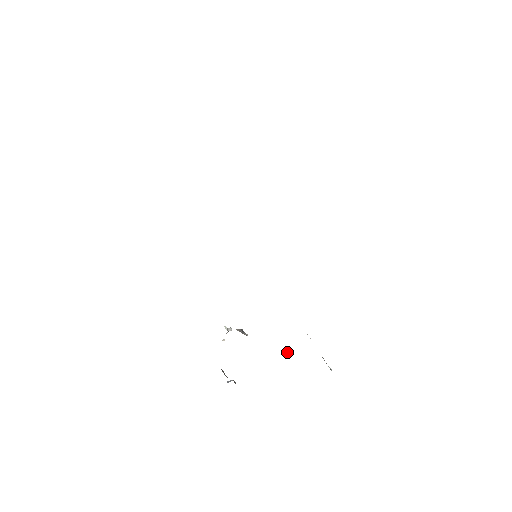
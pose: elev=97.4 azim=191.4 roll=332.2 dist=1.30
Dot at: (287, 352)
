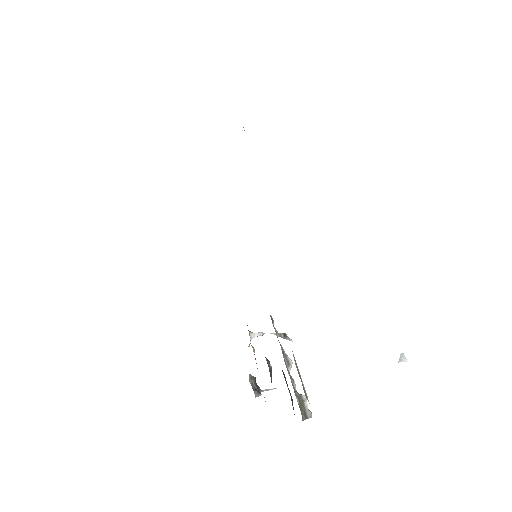
Dot at: (403, 357)
